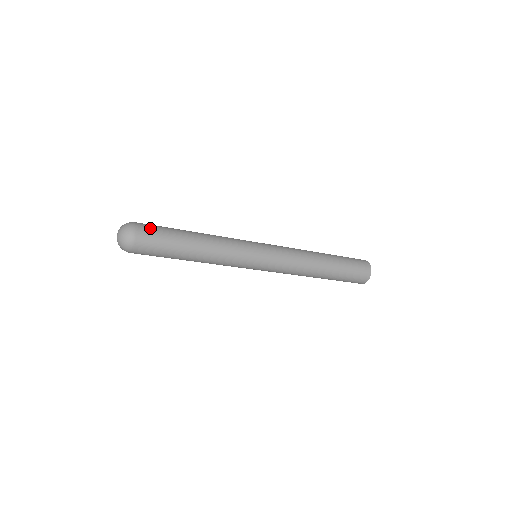
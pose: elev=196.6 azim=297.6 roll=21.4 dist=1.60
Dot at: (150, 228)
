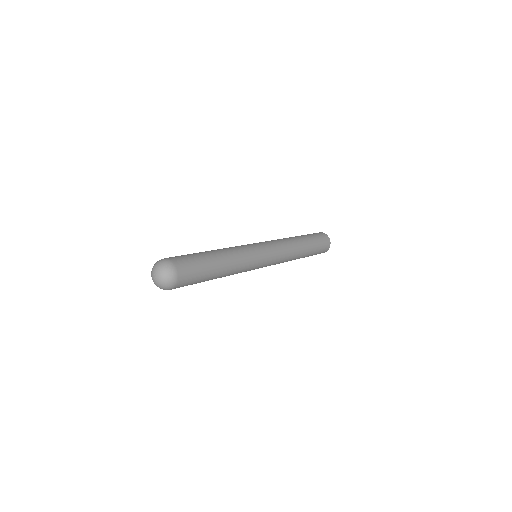
Dot at: (189, 276)
